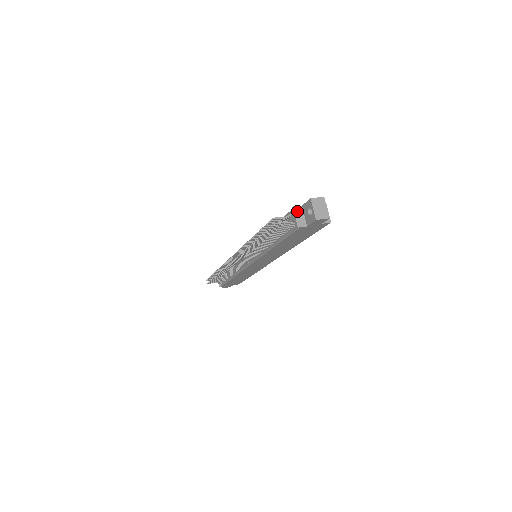
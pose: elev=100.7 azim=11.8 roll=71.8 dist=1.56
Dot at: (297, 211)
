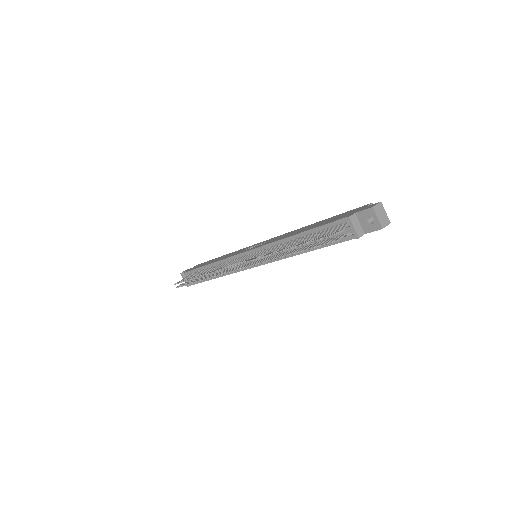
Dot at: (353, 220)
